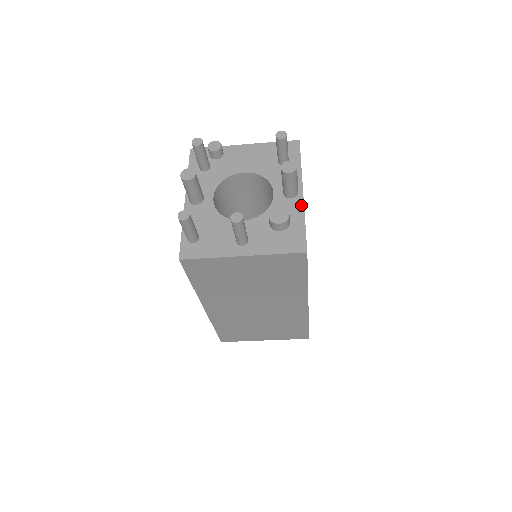
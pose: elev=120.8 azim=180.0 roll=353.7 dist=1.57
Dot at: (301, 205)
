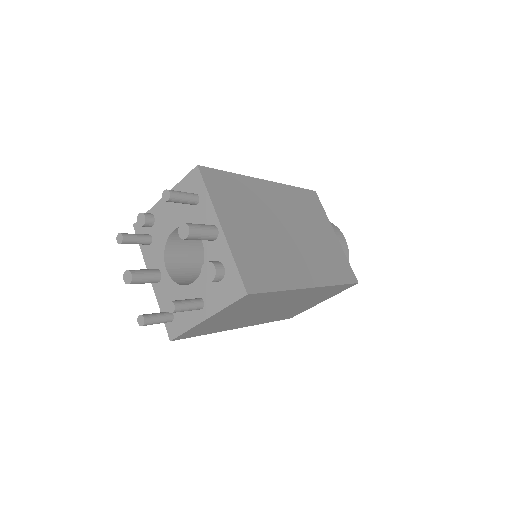
Dot at: (225, 243)
